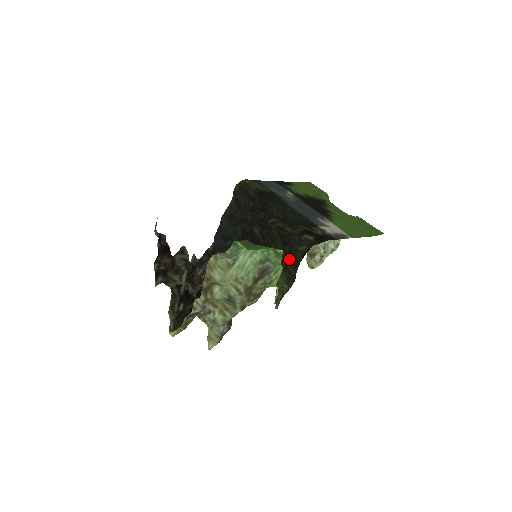
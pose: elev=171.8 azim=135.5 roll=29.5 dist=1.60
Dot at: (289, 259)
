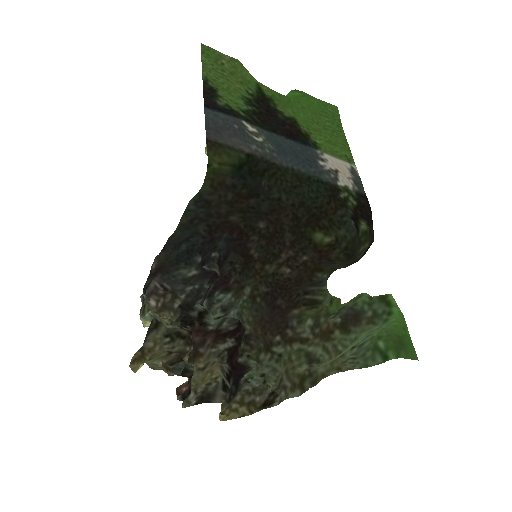
Dot at: occluded
